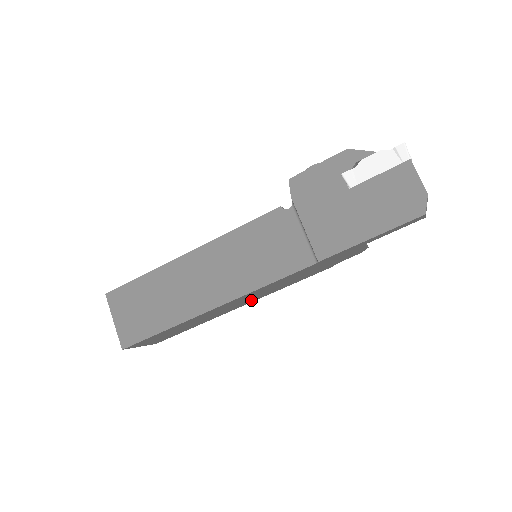
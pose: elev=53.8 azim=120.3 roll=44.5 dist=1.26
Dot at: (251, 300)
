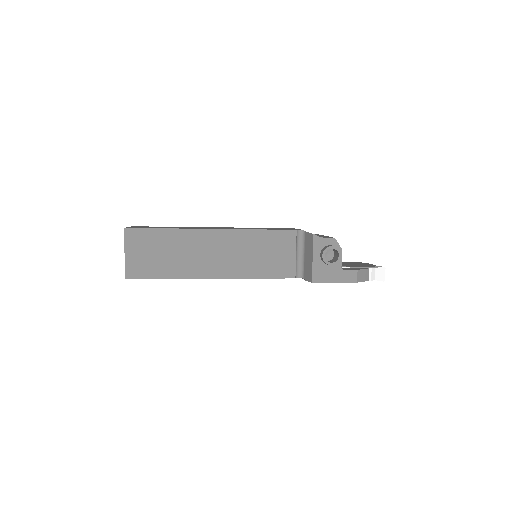
Dot at: occluded
